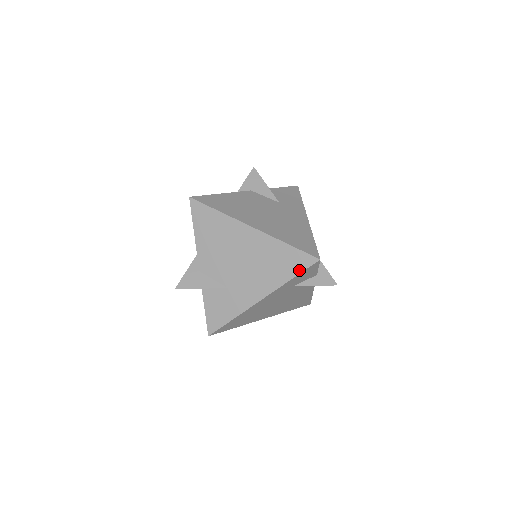
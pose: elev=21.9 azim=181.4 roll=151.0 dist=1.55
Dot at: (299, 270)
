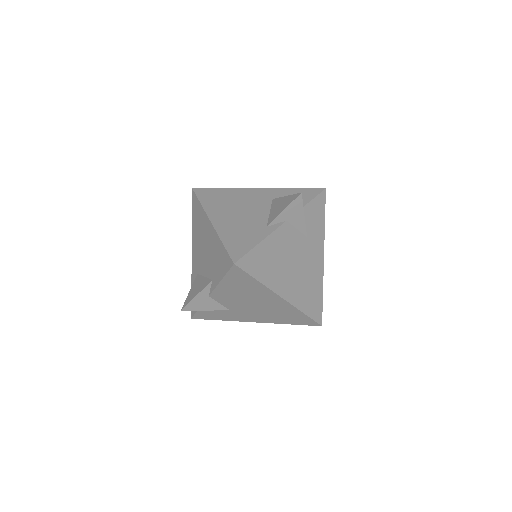
Dot at: (300, 324)
